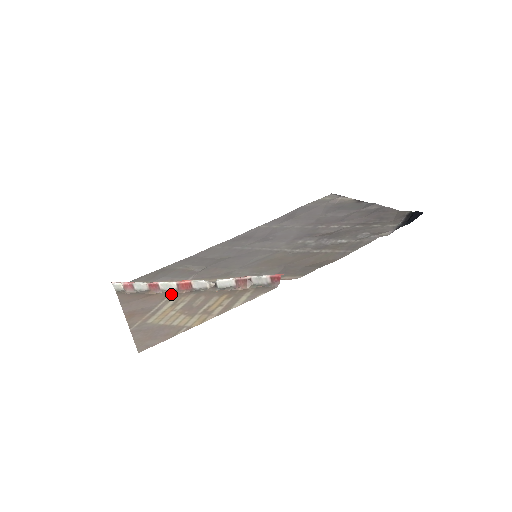
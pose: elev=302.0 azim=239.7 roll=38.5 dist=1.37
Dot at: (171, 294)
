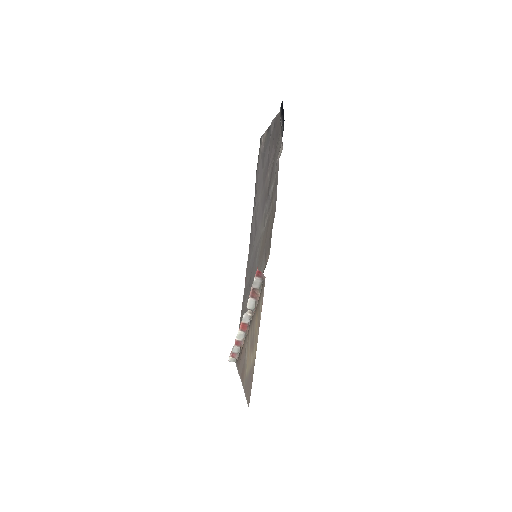
Dot at: (246, 339)
